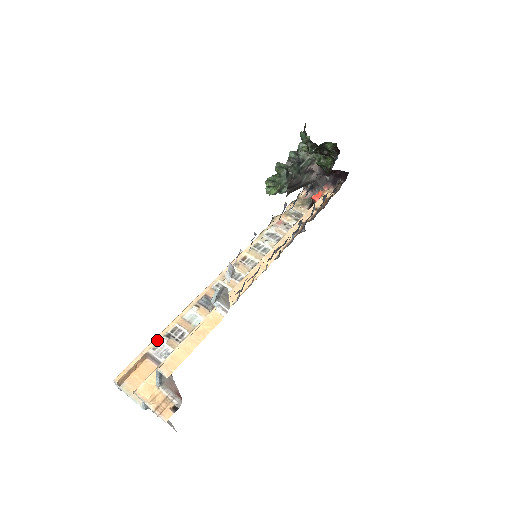
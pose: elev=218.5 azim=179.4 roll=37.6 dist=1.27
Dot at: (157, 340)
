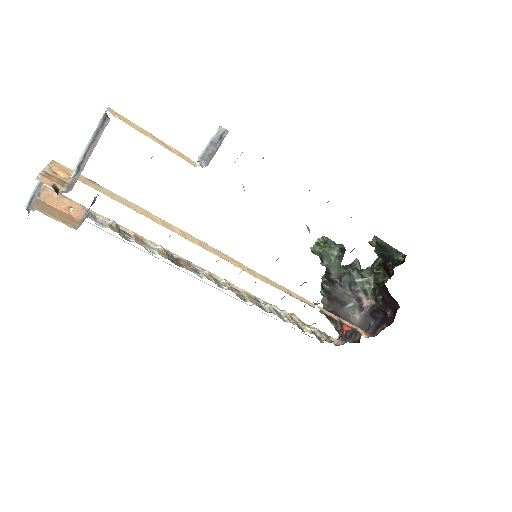
Dot at: (107, 219)
